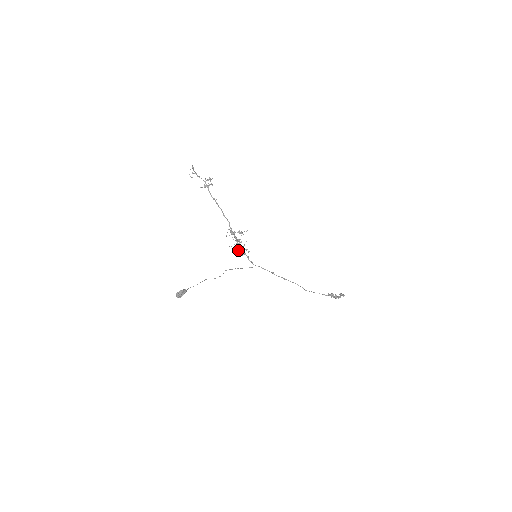
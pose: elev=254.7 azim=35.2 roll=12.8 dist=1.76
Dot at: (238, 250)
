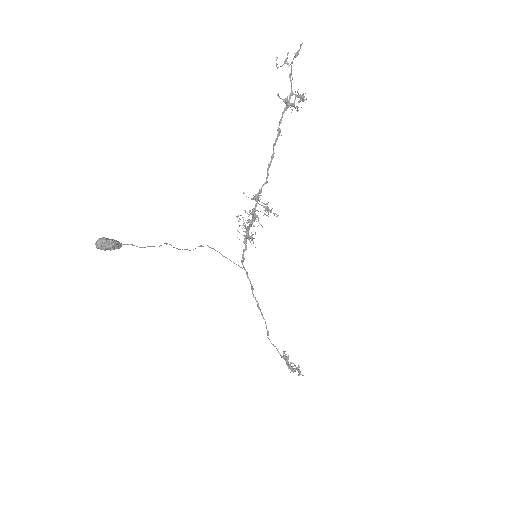
Dot at: occluded
